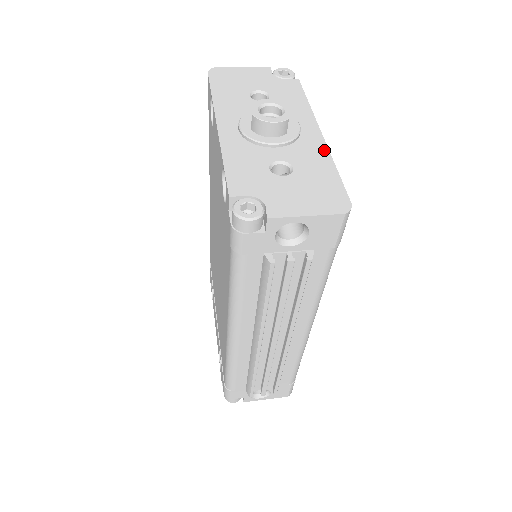
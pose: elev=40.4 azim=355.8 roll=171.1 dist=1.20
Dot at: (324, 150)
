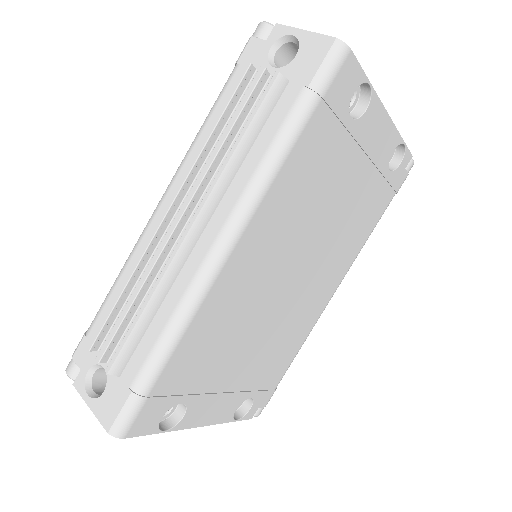
Dot at: (375, 96)
